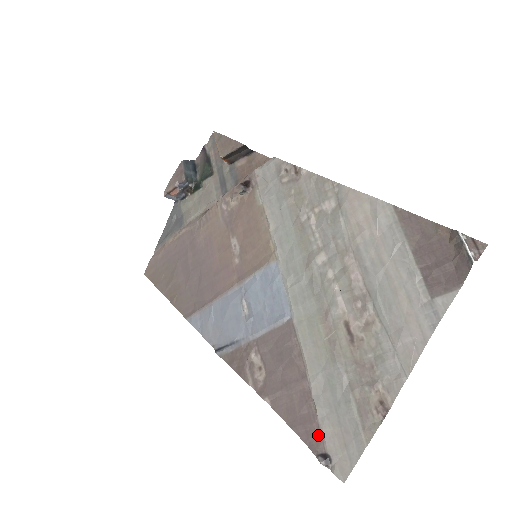
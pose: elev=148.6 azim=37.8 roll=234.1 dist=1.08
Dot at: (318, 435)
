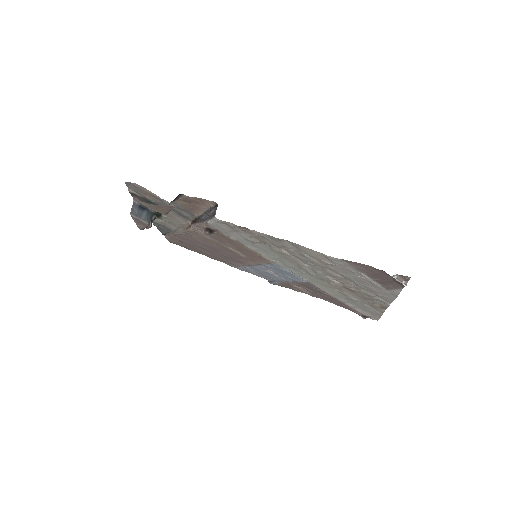
Dot at: (356, 311)
